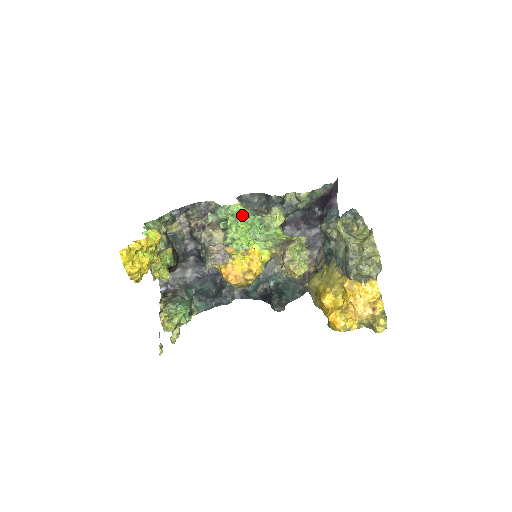
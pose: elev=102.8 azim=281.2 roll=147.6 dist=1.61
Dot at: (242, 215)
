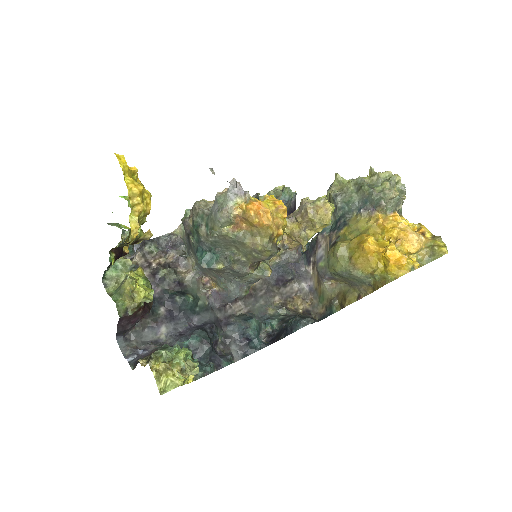
Dot at: occluded
